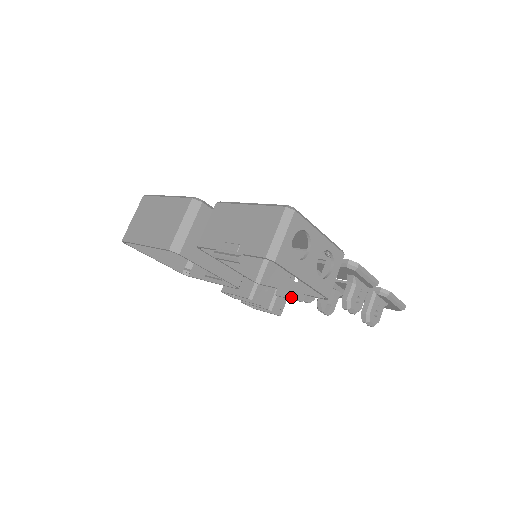
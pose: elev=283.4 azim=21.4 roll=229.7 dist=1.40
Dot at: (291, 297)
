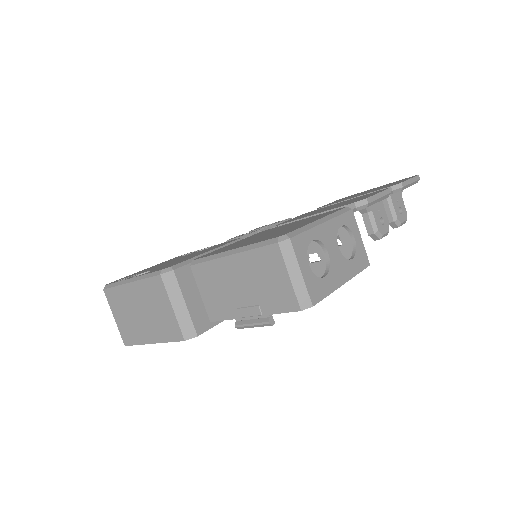
Dot at: occluded
